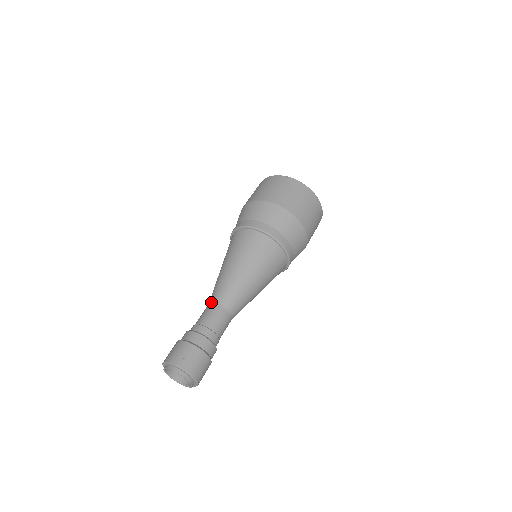
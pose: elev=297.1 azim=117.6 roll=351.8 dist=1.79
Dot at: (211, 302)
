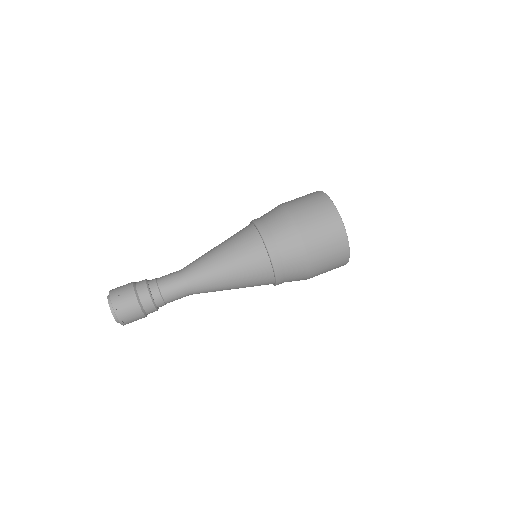
Dot at: (181, 269)
